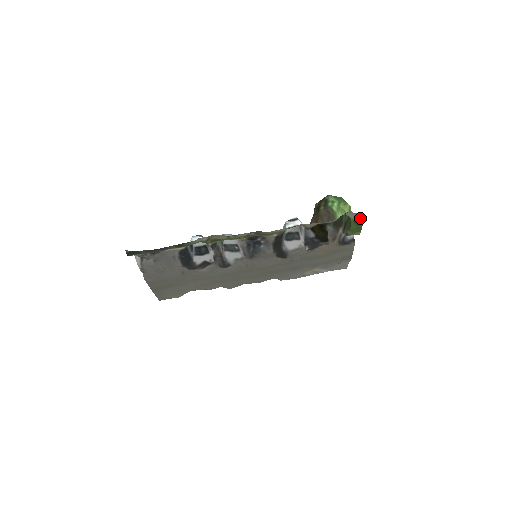
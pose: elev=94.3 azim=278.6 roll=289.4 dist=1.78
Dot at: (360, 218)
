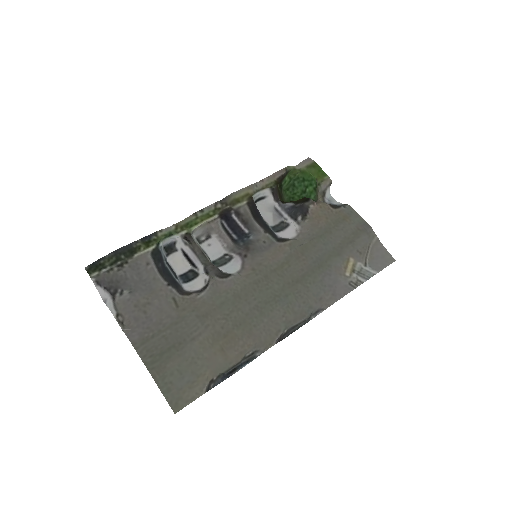
Dot at: (309, 162)
